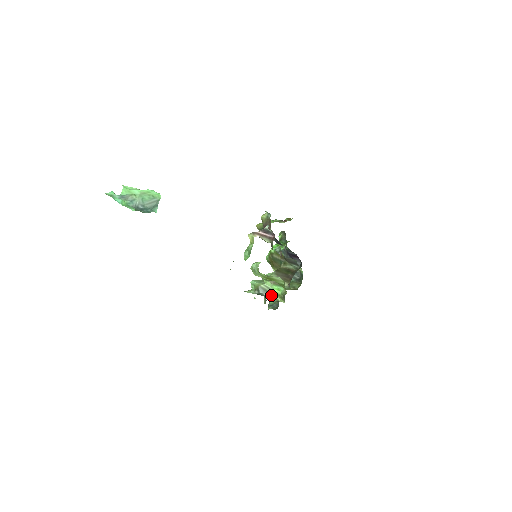
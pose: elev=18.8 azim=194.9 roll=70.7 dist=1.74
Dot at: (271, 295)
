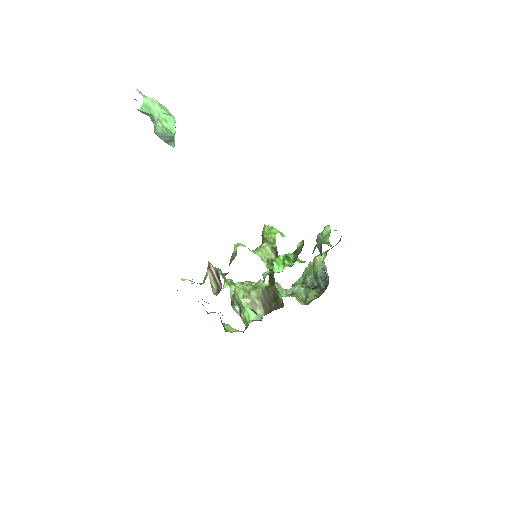
Dot at: (242, 314)
